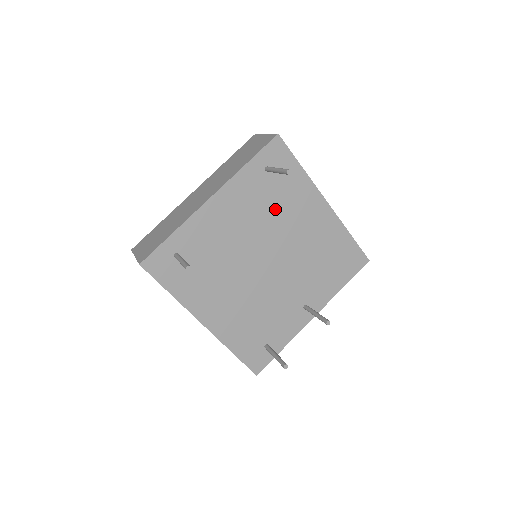
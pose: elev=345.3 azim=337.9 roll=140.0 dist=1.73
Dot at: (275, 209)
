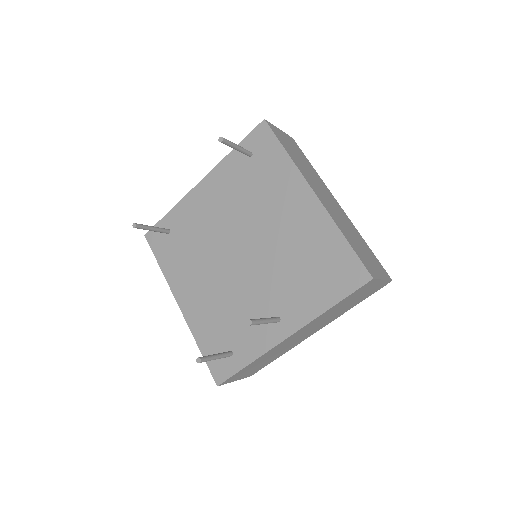
Dot at: (254, 196)
